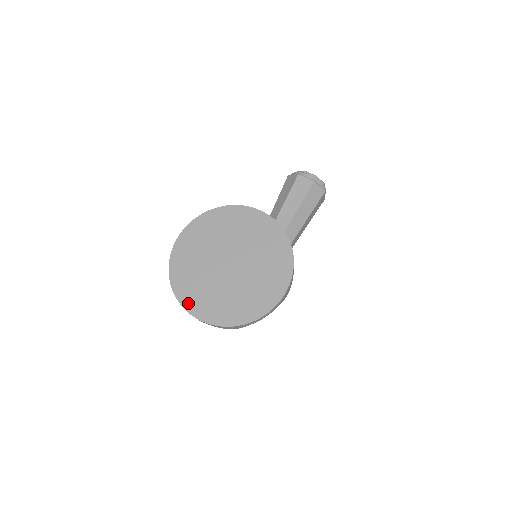
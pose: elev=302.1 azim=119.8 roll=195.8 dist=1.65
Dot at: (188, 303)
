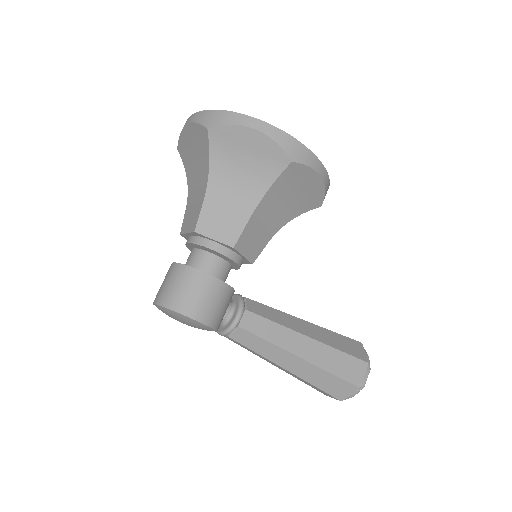
Dot at: occluded
